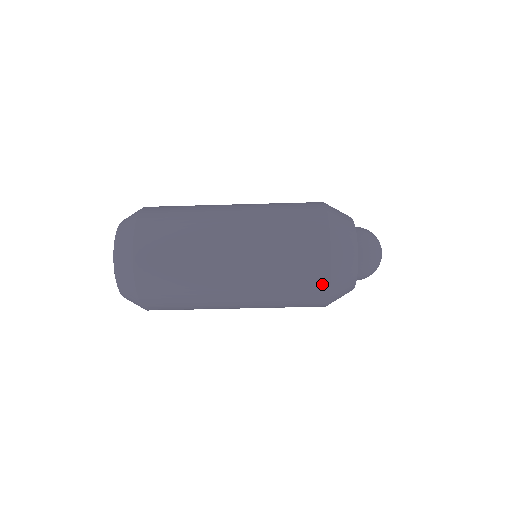
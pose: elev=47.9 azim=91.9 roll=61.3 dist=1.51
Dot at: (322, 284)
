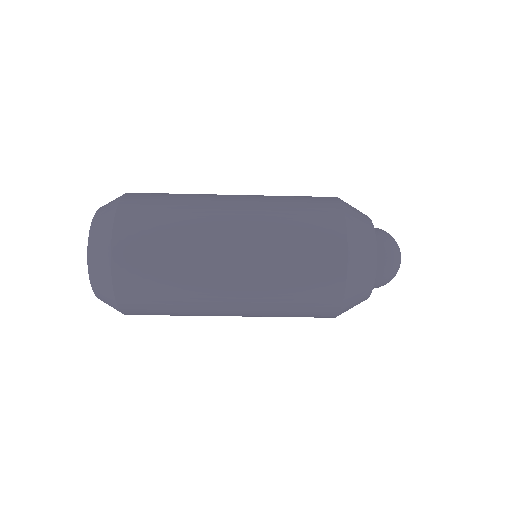
Dot at: (334, 299)
